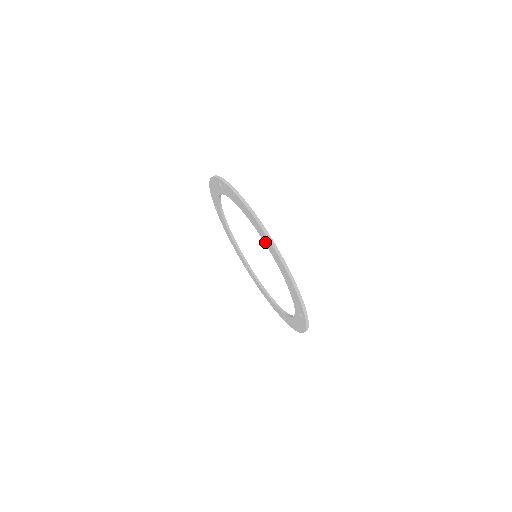
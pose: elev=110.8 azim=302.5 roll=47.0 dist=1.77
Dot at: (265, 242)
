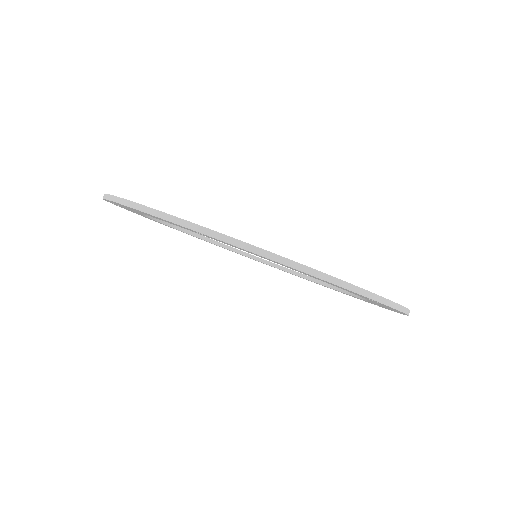
Dot at: (208, 237)
